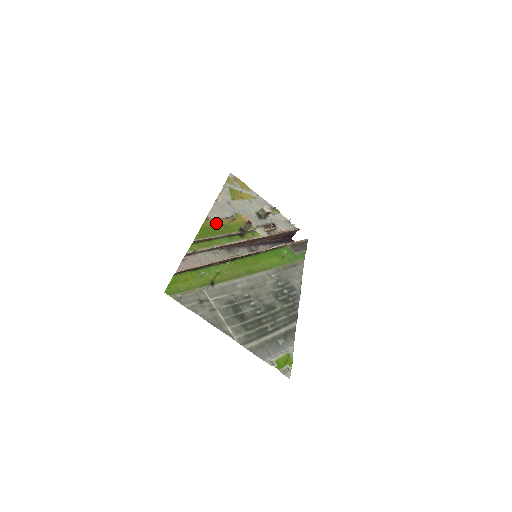
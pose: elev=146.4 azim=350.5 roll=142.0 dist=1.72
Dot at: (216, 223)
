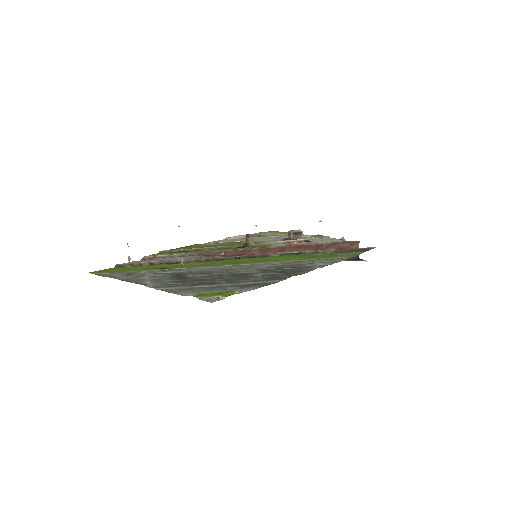
Dot at: (208, 245)
